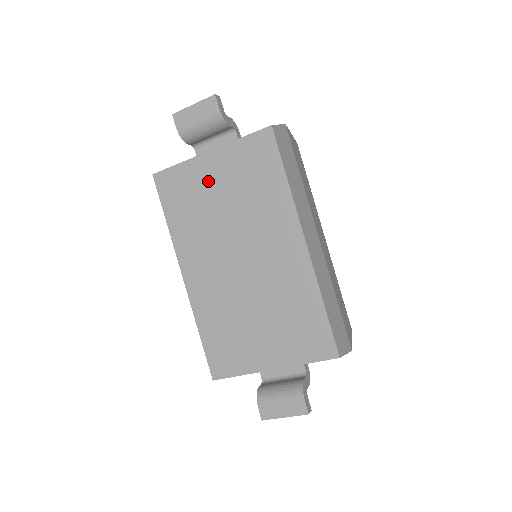
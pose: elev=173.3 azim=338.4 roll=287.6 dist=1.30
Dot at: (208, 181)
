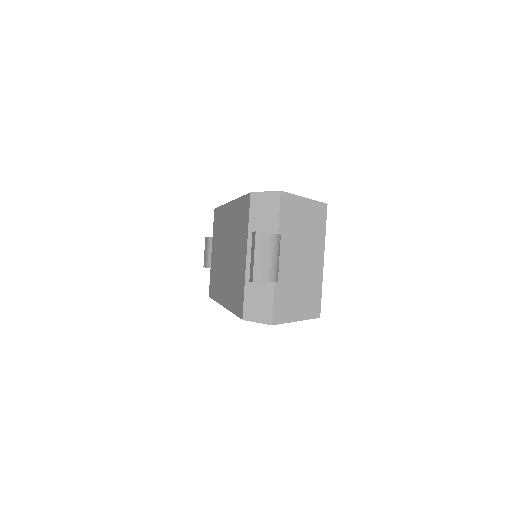
Dot at: (214, 259)
